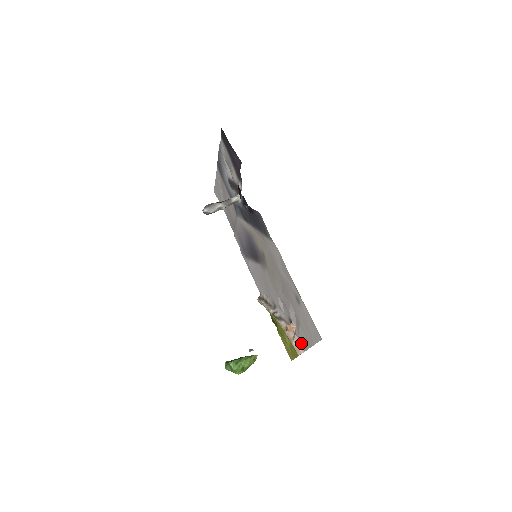
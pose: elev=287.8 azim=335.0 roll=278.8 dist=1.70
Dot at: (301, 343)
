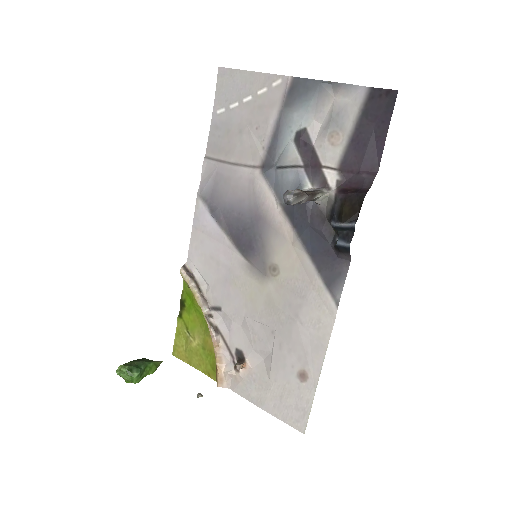
Dot at: (237, 384)
